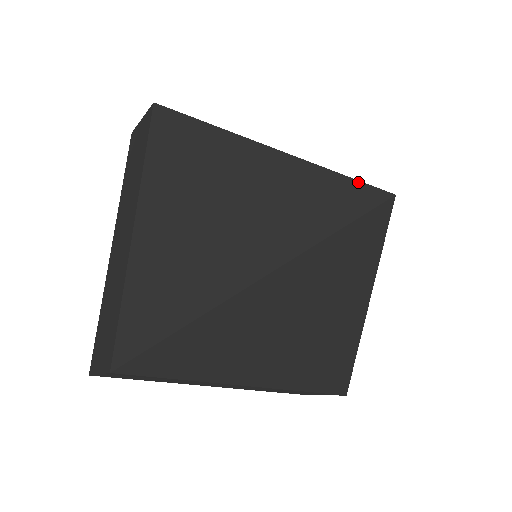
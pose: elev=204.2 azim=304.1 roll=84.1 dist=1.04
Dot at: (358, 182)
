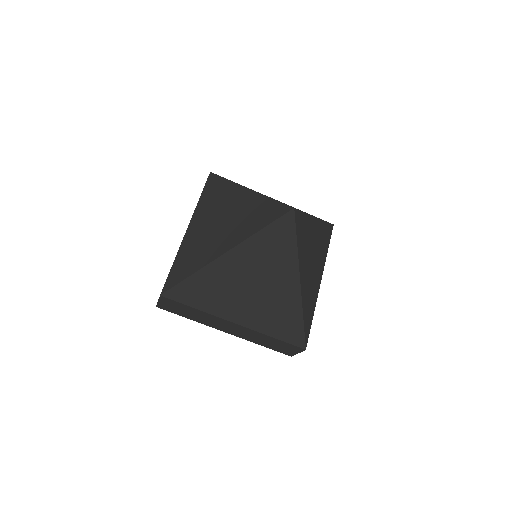
Dot at: (281, 203)
